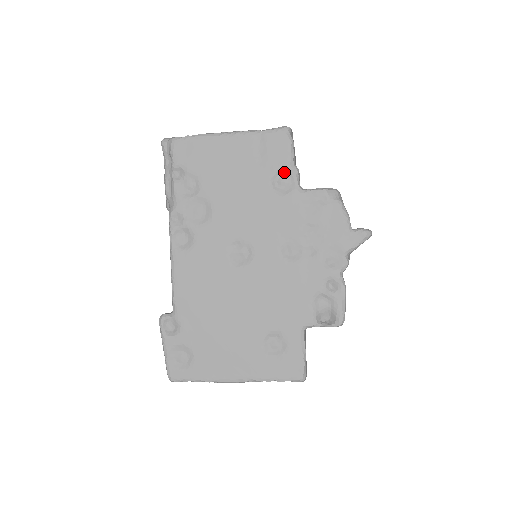
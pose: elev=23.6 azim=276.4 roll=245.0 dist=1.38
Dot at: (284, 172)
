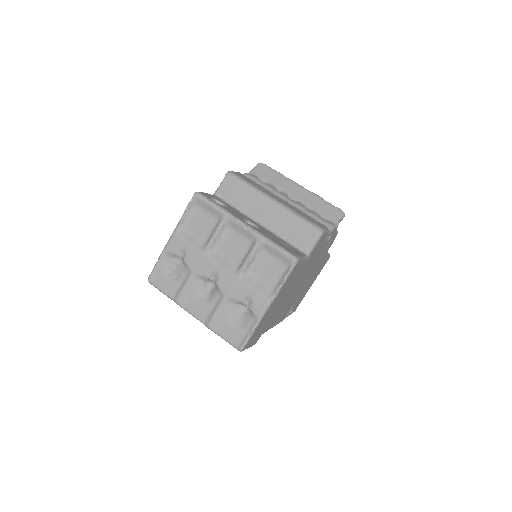
Dot at: occluded
